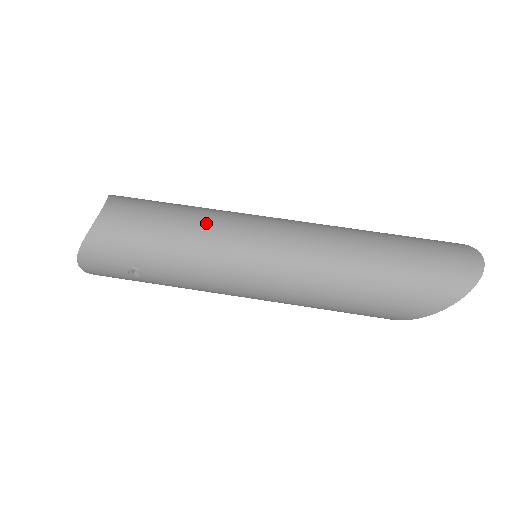
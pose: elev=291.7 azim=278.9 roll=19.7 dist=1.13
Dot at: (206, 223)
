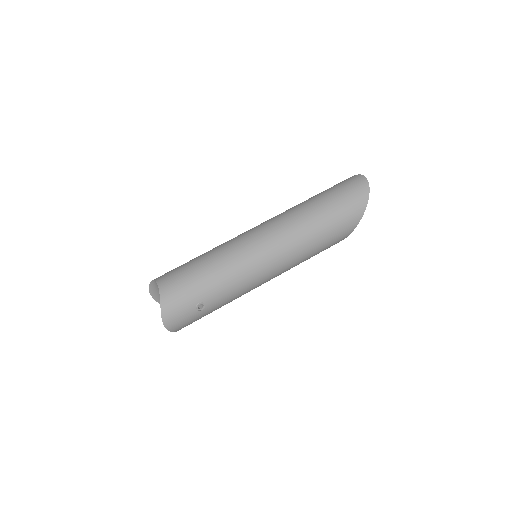
Dot at: (220, 252)
